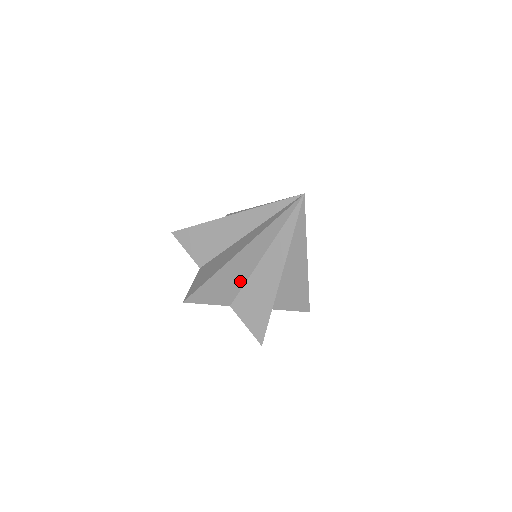
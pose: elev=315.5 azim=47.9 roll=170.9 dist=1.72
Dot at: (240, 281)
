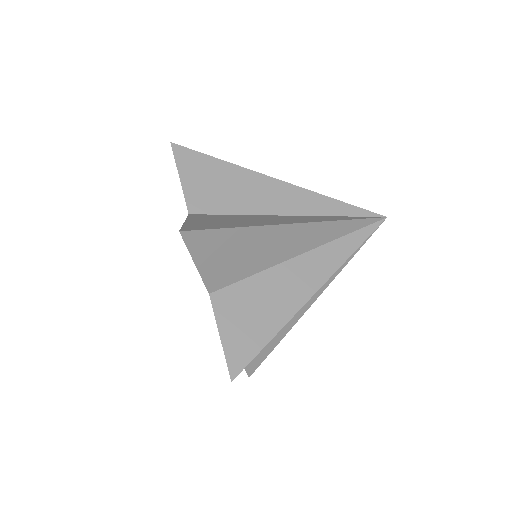
Dot at: occluded
